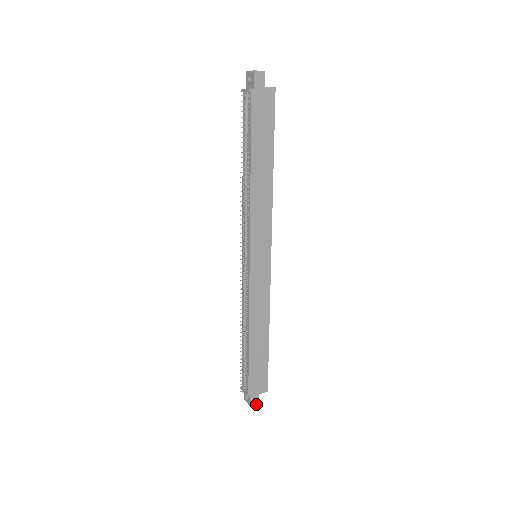
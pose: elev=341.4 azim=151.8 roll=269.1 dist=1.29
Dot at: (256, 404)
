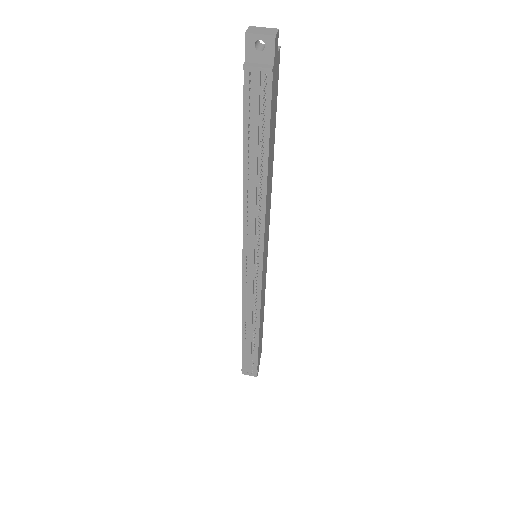
Dot at: (258, 371)
